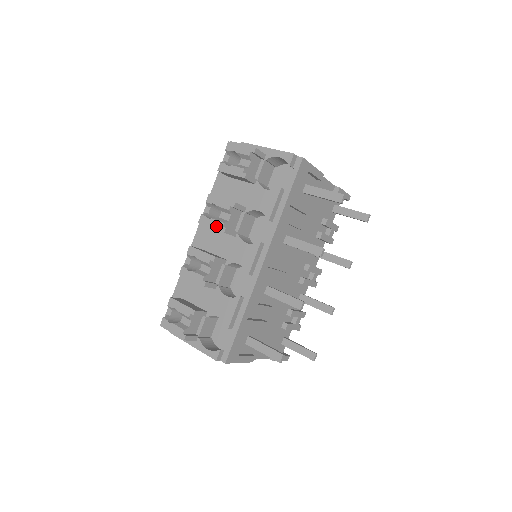
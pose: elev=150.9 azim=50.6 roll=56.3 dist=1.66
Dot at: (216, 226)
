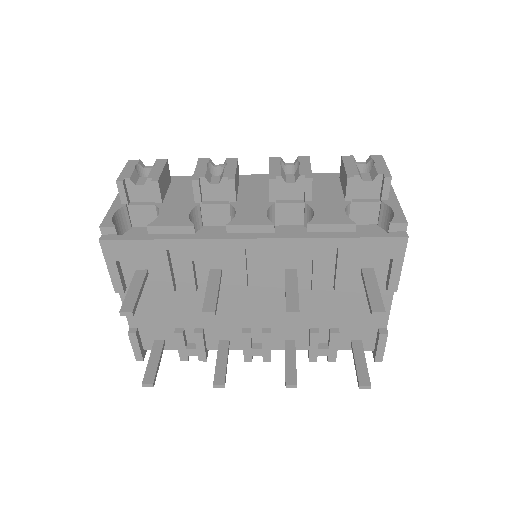
Dot at: (274, 170)
